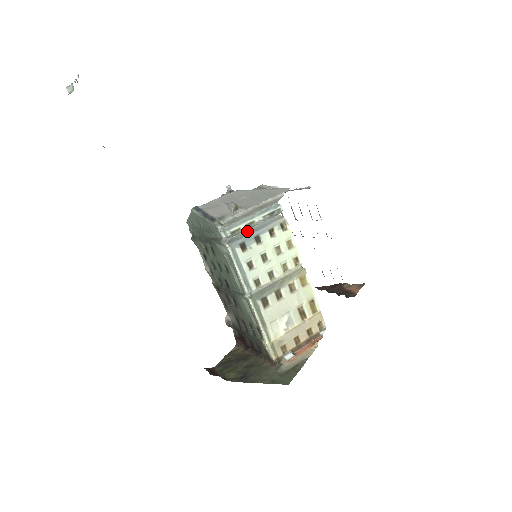
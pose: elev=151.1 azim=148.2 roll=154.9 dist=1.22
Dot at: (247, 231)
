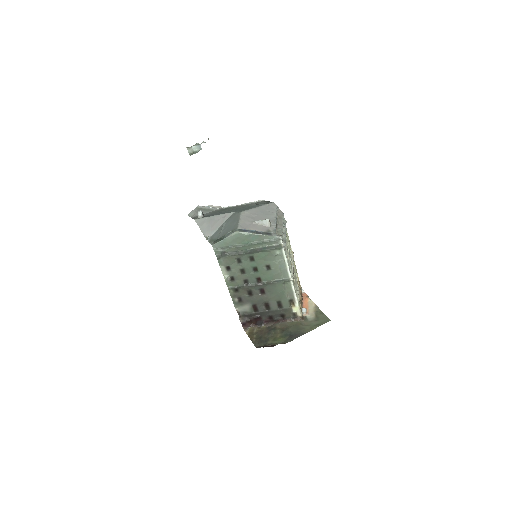
Dot at: occluded
